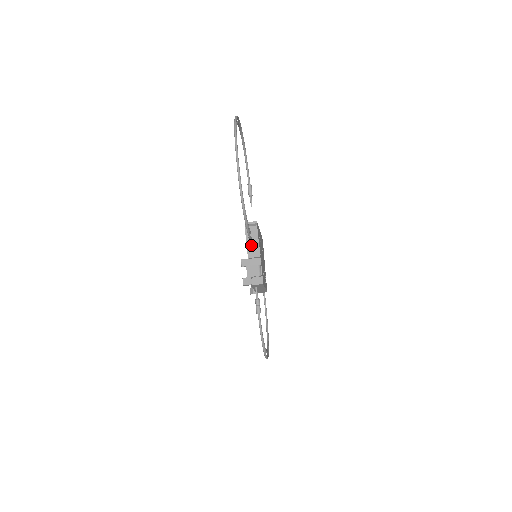
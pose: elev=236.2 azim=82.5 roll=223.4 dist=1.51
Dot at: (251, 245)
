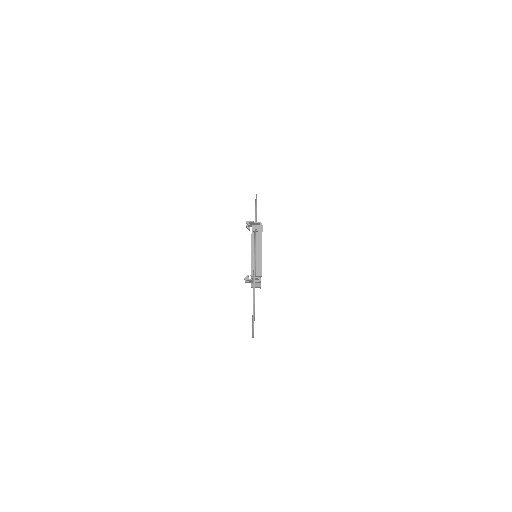
Dot at: occluded
